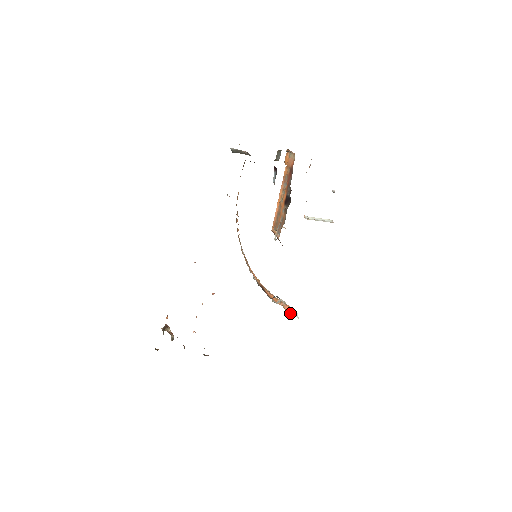
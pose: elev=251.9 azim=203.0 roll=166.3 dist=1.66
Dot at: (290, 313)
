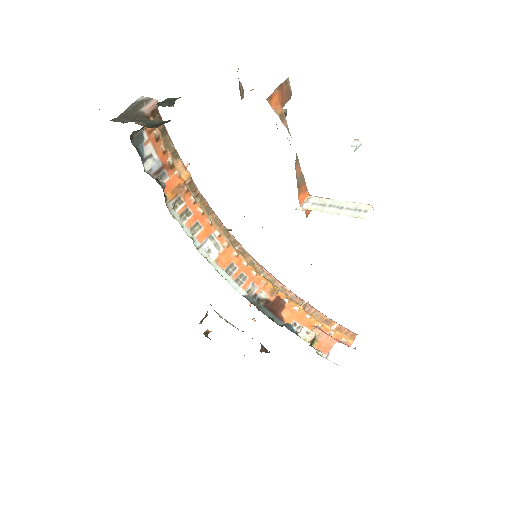
Dot at: (325, 350)
